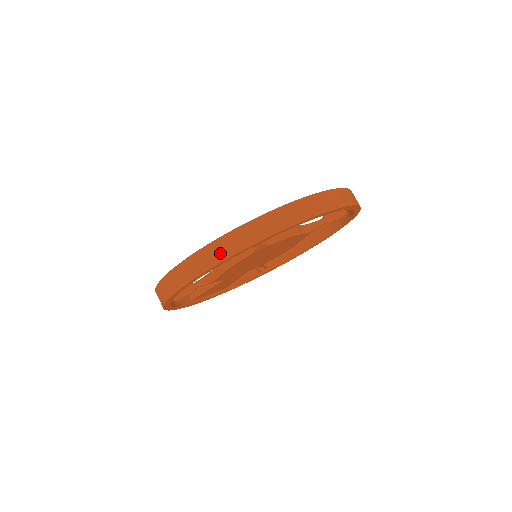
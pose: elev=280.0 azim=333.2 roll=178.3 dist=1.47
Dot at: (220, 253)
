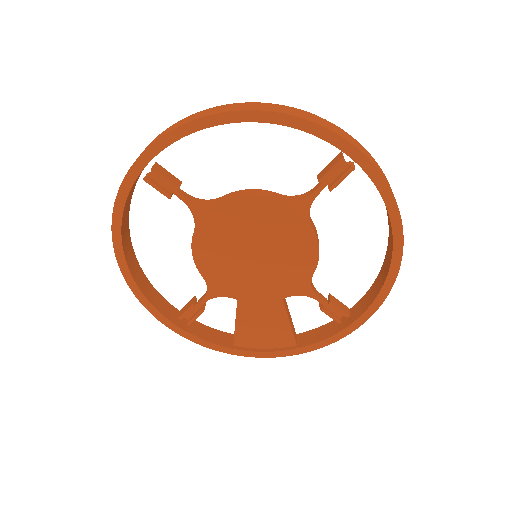
Dot at: occluded
